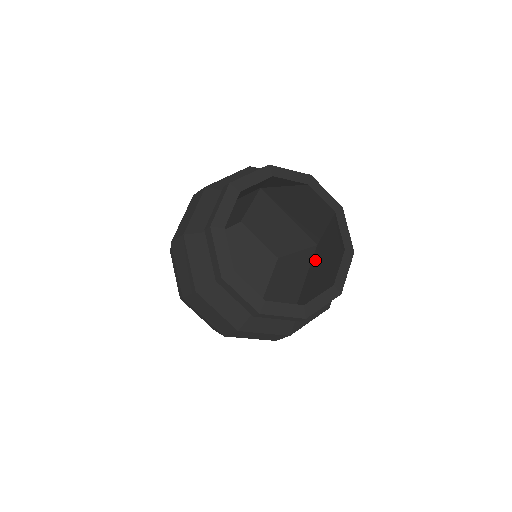
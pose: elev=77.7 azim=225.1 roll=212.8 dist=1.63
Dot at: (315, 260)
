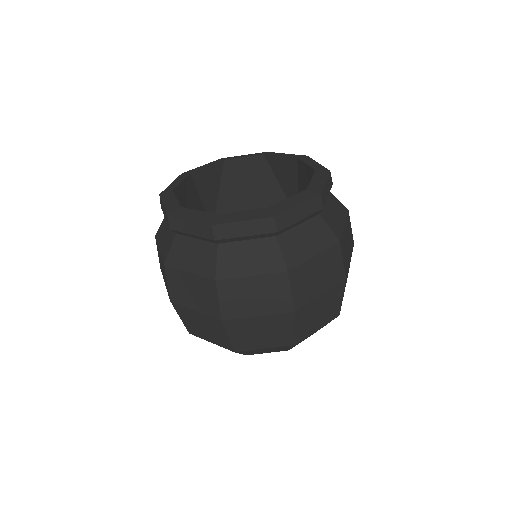
Dot at: occluded
